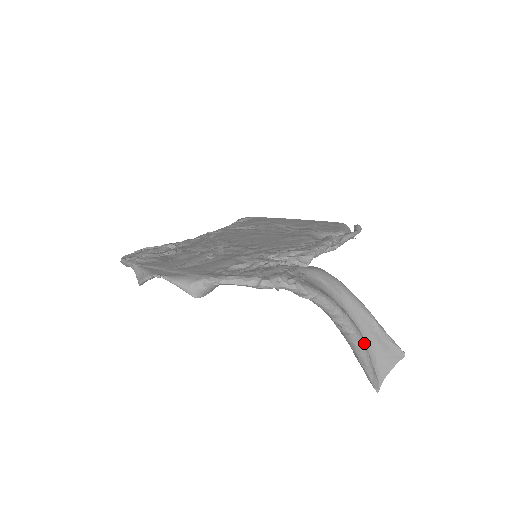
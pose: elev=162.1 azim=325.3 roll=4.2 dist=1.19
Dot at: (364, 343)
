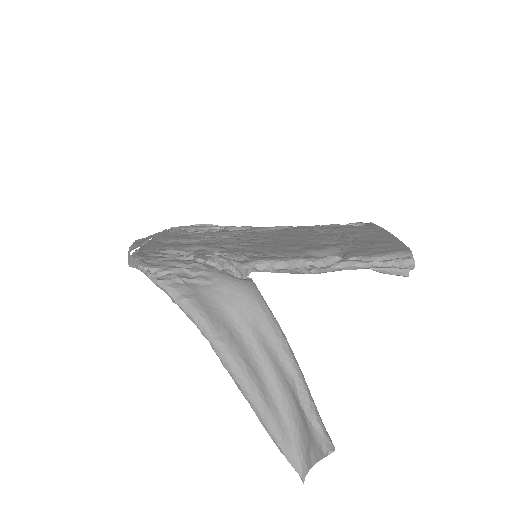
Dot at: (253, 394)
